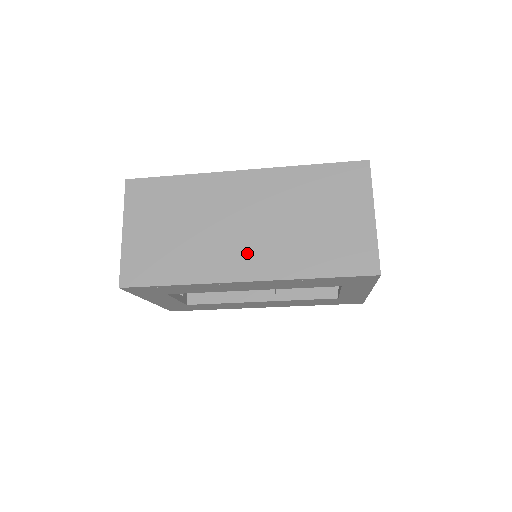
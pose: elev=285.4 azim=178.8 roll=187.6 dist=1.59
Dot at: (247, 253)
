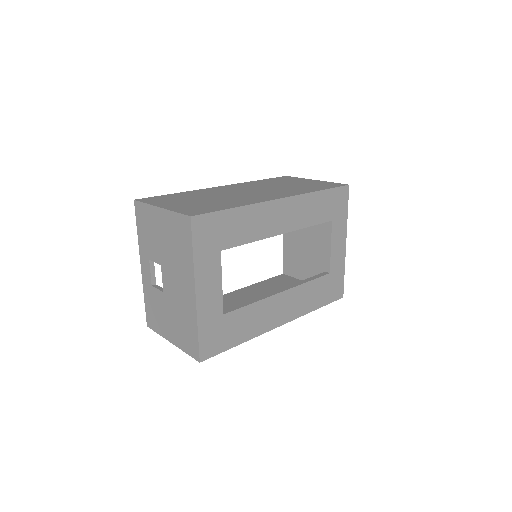
Dot at: (267, 194)
